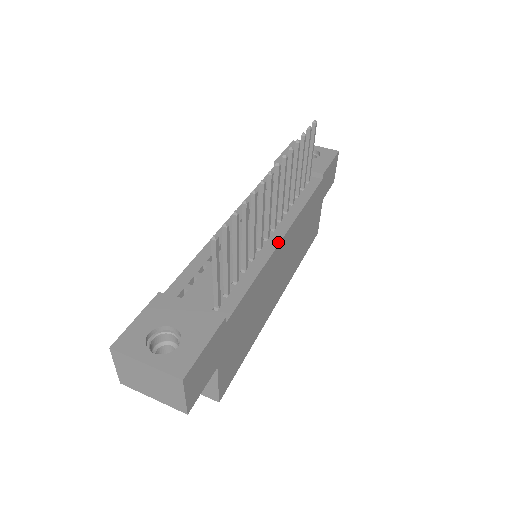
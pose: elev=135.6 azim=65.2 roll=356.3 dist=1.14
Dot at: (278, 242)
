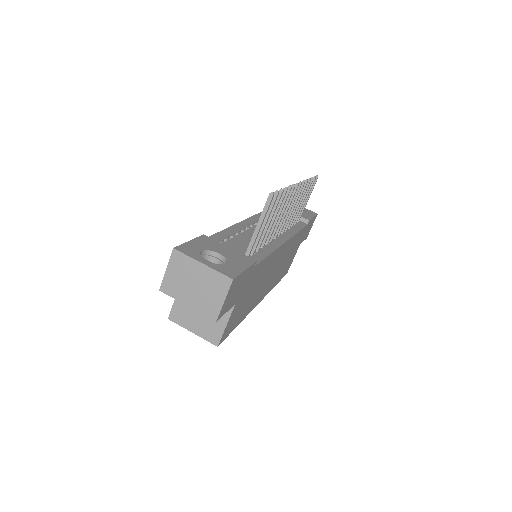
Dot at: (283, 242)
